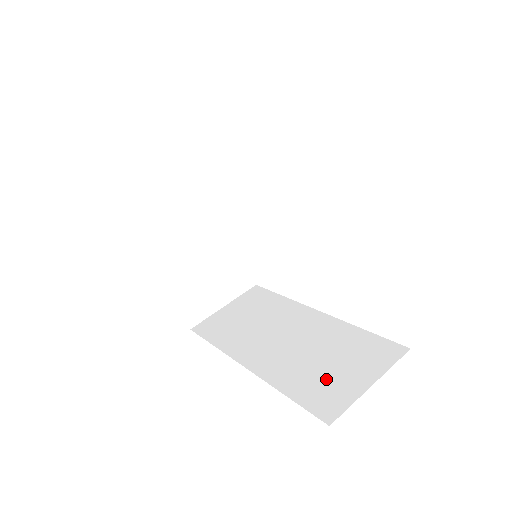
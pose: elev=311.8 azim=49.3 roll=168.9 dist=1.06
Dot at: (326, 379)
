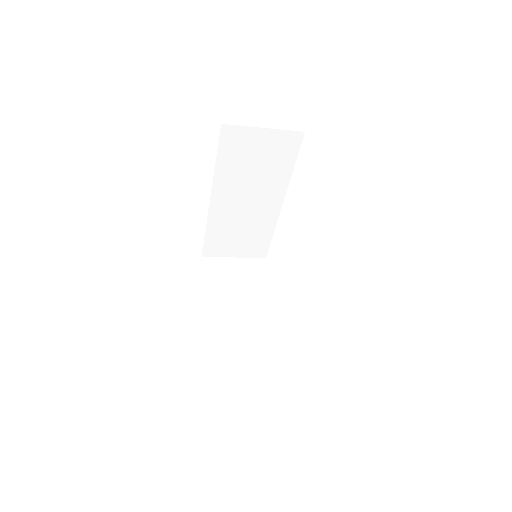
Dot at: occluded
